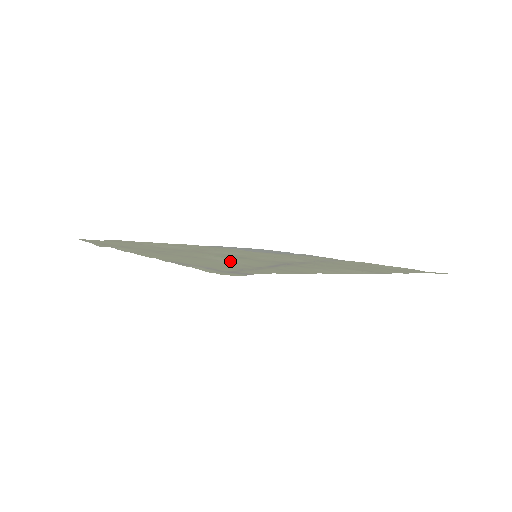
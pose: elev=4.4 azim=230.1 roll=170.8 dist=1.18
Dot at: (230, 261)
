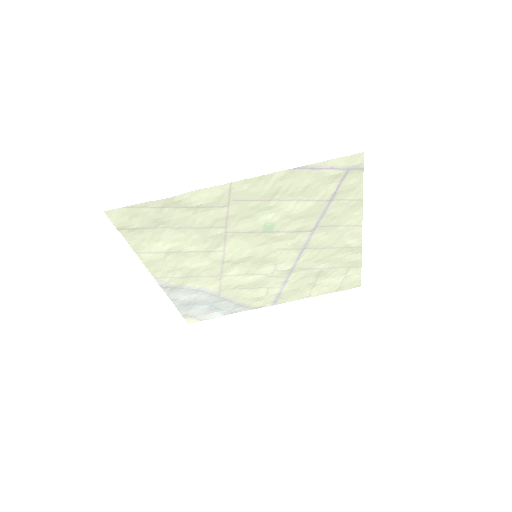
Dot at: (298, 206)
